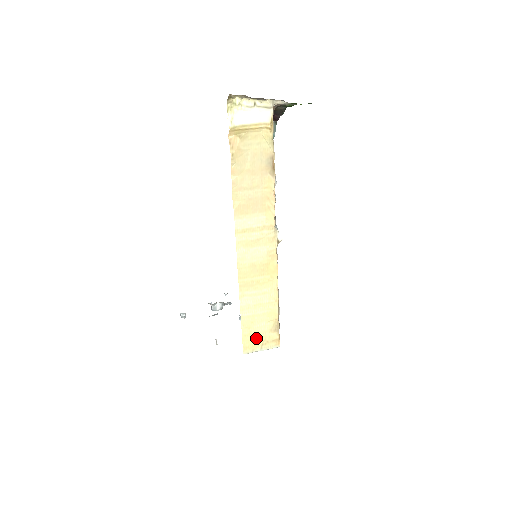
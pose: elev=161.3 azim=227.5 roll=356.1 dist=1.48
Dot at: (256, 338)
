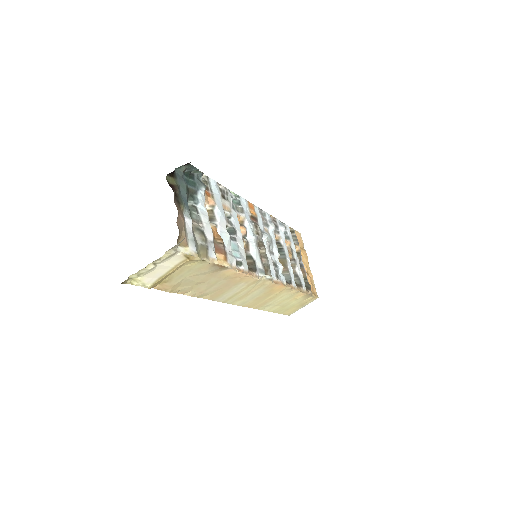
Dot at: (294, 307)
